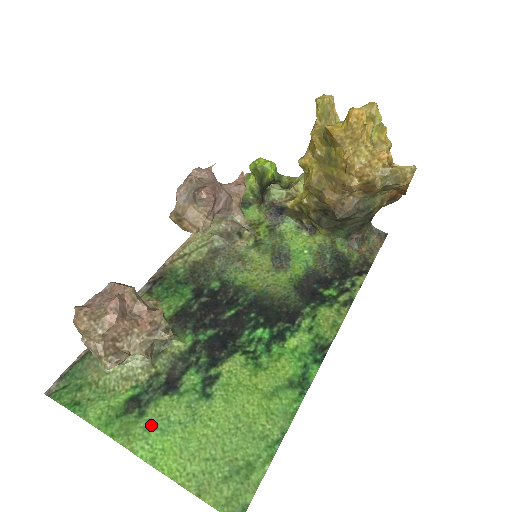
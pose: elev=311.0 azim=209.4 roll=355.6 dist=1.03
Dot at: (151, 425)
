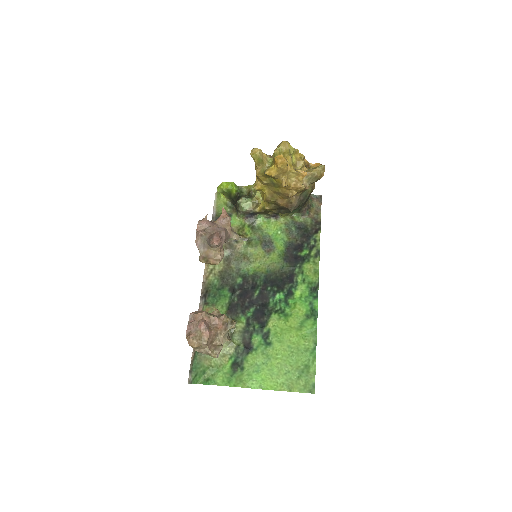
Dot at: (250, 372)
